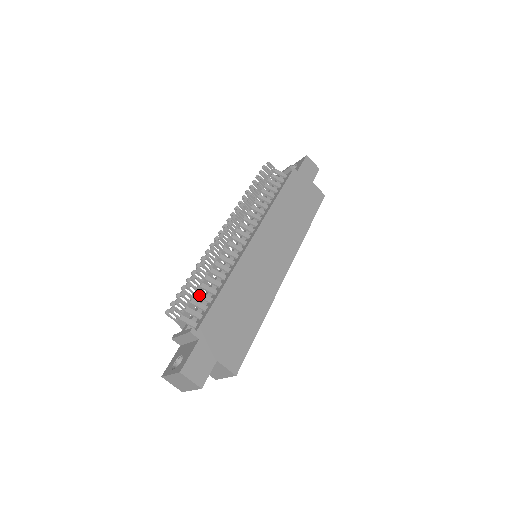
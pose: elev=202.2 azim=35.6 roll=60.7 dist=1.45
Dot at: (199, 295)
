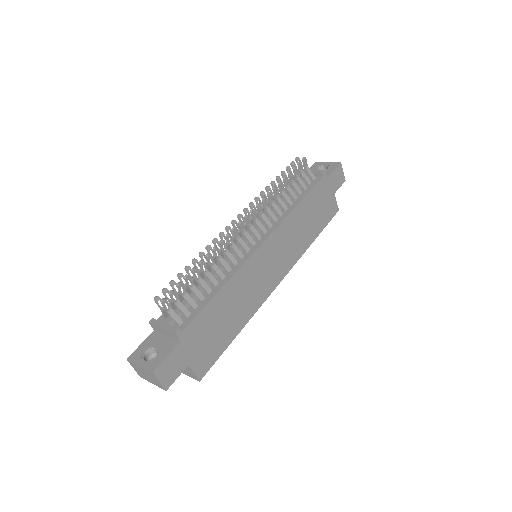
Dot at: (194, 290)
